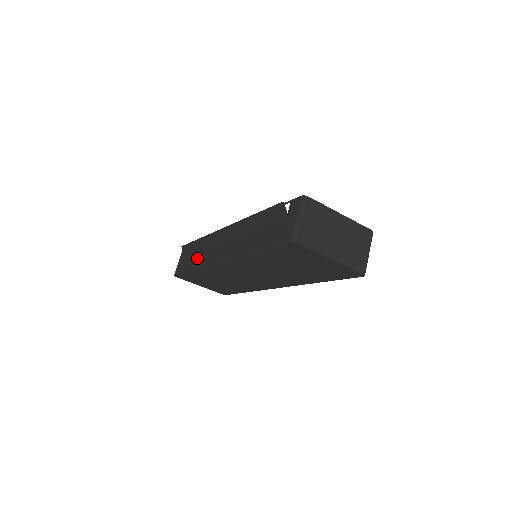
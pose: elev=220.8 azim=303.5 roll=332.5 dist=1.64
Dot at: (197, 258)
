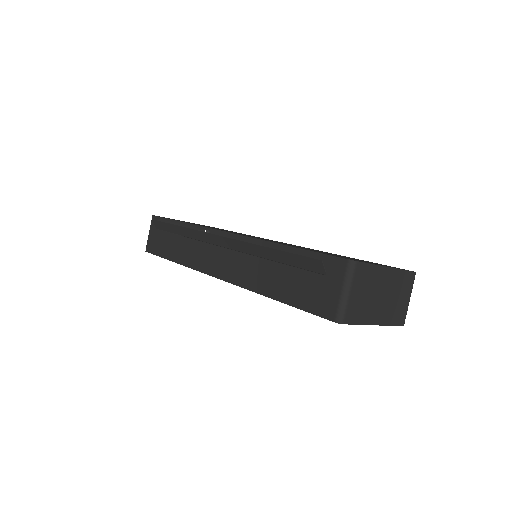
Dot at: (179, 249)
